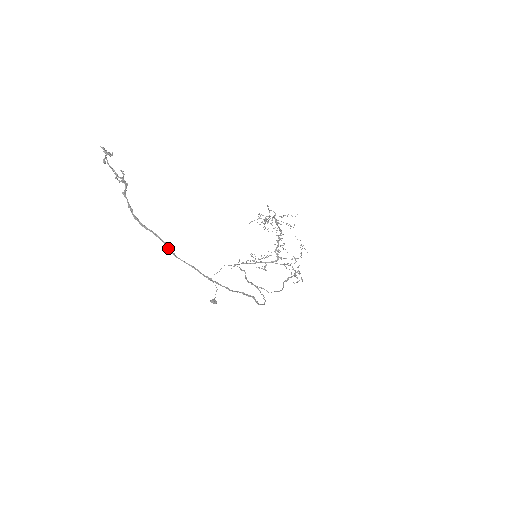
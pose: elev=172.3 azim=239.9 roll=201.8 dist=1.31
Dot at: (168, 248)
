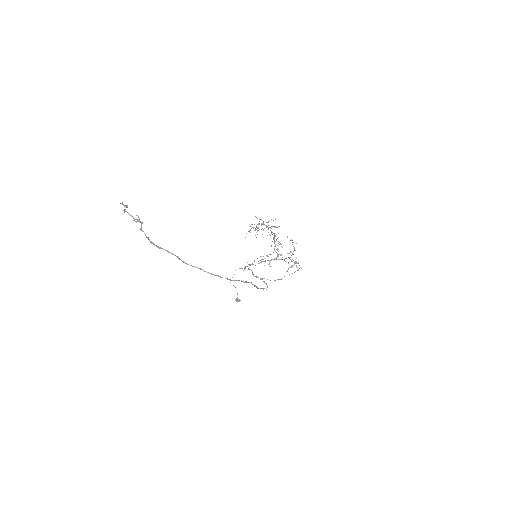
Dot at: occluded
